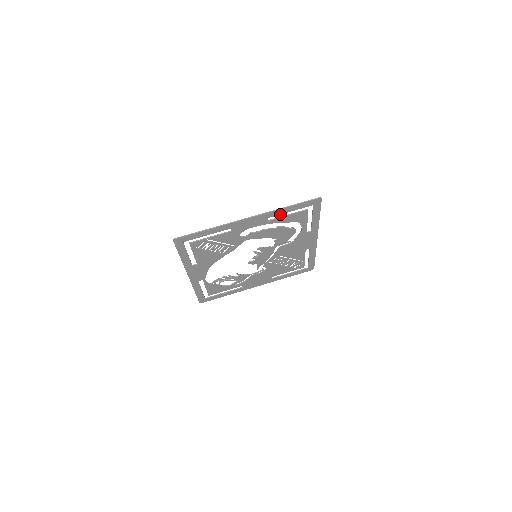
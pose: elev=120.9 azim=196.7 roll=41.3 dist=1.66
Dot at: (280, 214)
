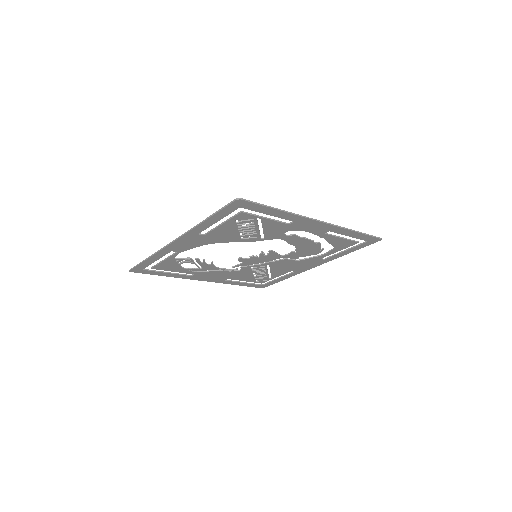
Dot at: (341, 234)
